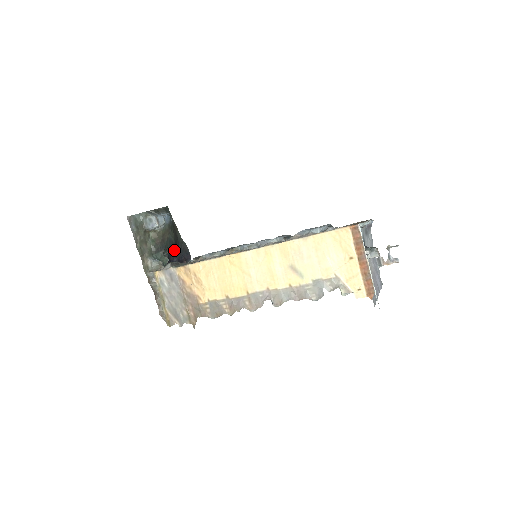
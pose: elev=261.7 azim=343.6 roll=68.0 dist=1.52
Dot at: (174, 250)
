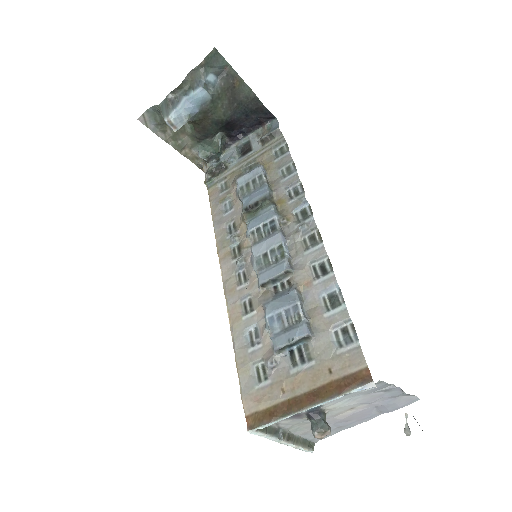
Dot at: (234, 123)
